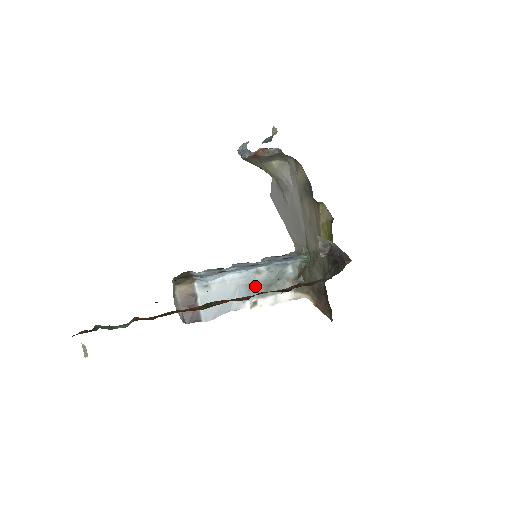
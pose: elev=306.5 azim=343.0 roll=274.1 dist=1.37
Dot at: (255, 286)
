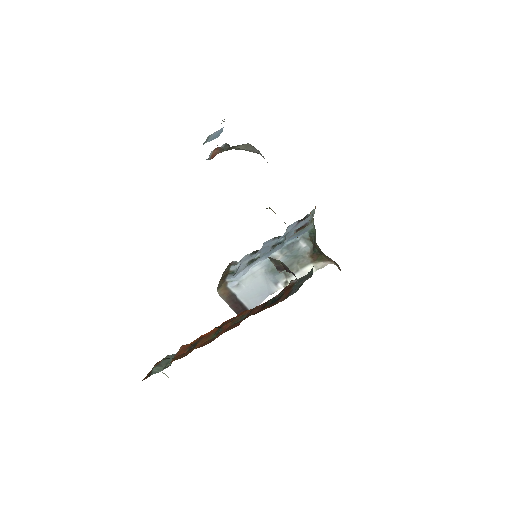
Dot at: occluded
